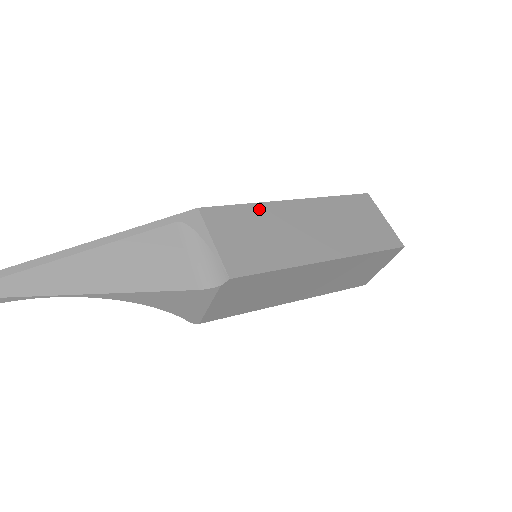
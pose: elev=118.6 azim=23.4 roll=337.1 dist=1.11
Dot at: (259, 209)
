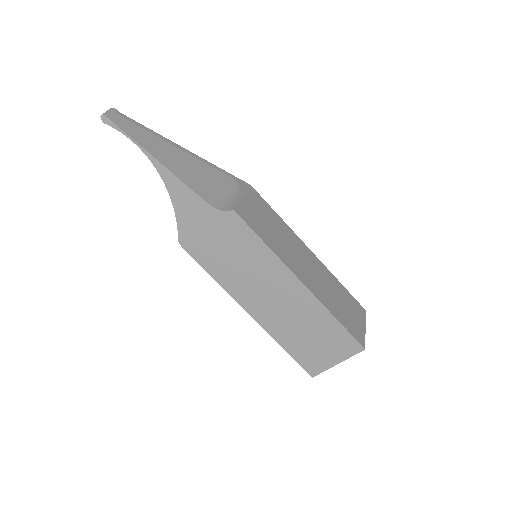
Dot at: (285, 226)
